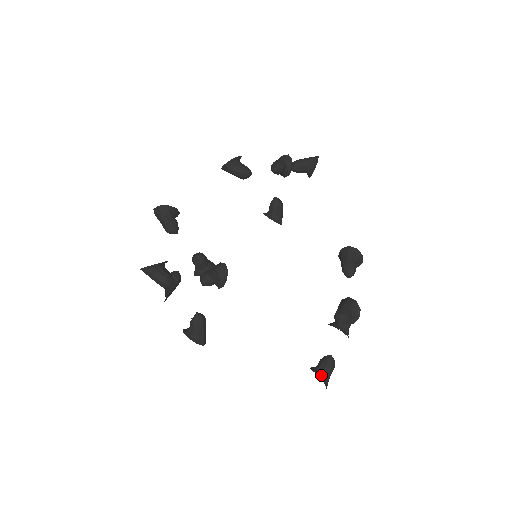
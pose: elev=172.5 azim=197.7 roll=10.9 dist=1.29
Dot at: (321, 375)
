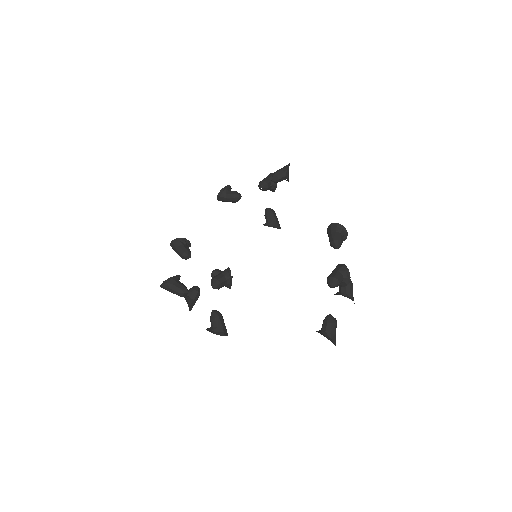
Dot at: (324, 333)
